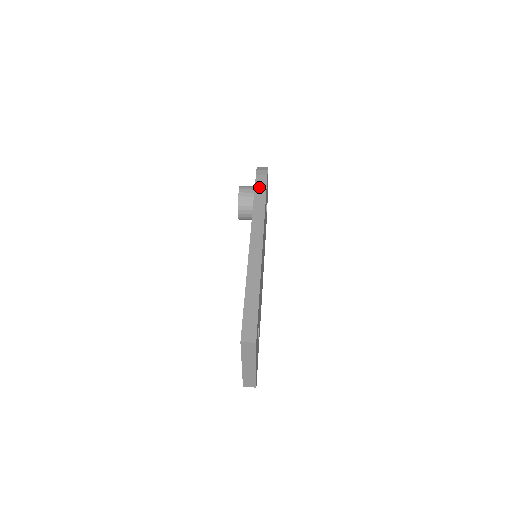
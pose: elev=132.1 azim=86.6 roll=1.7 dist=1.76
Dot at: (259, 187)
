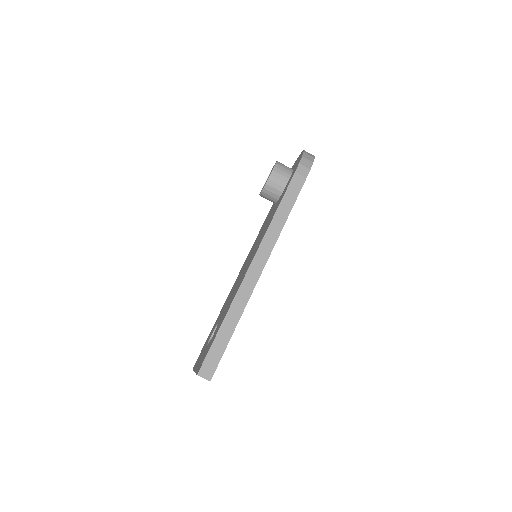
Dot at: (291, 192)
